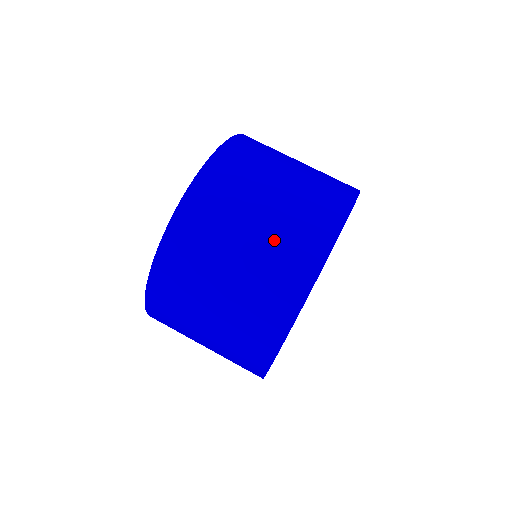
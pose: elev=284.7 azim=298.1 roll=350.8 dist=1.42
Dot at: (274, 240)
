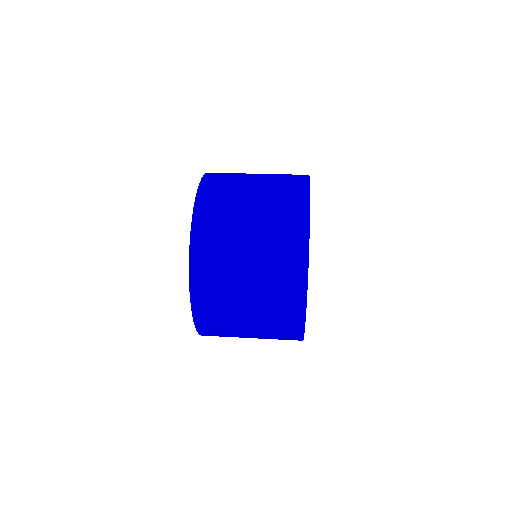
Dot at: (268, 229)
